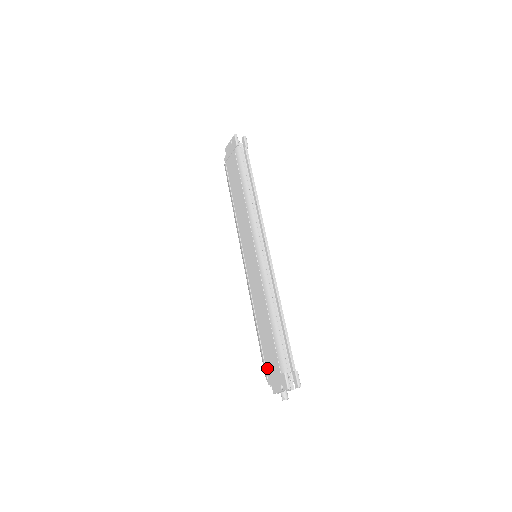
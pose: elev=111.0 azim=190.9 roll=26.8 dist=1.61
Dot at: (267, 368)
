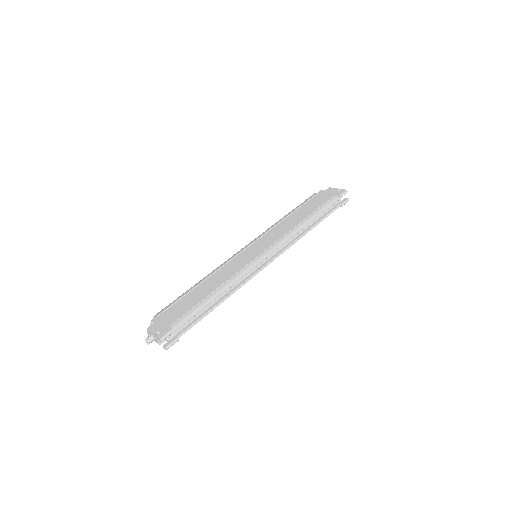
Dot at: (166, 312)
